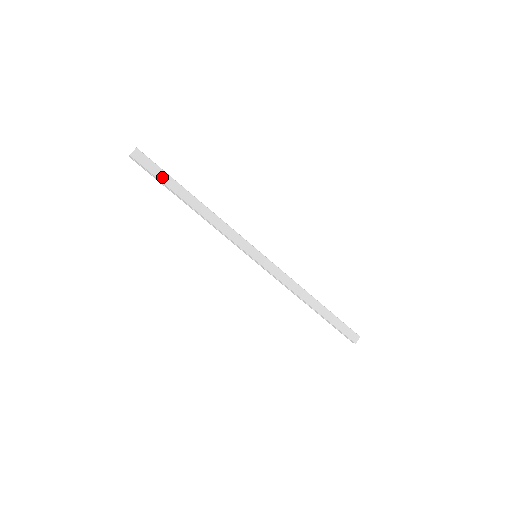
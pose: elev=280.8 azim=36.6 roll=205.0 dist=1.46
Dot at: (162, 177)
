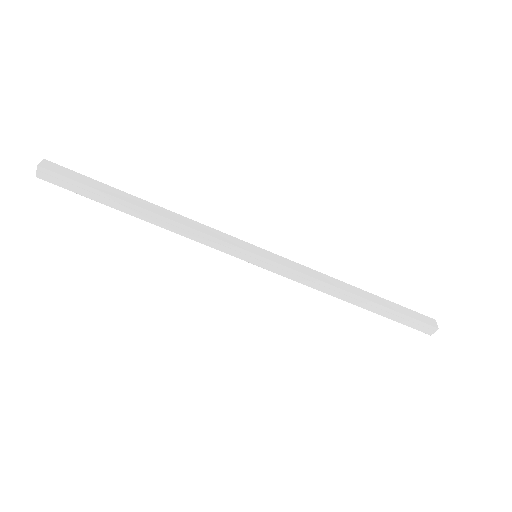
Dot at: (92, 184)
